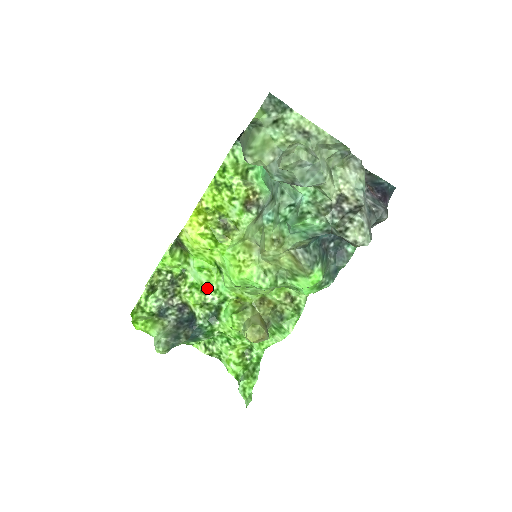
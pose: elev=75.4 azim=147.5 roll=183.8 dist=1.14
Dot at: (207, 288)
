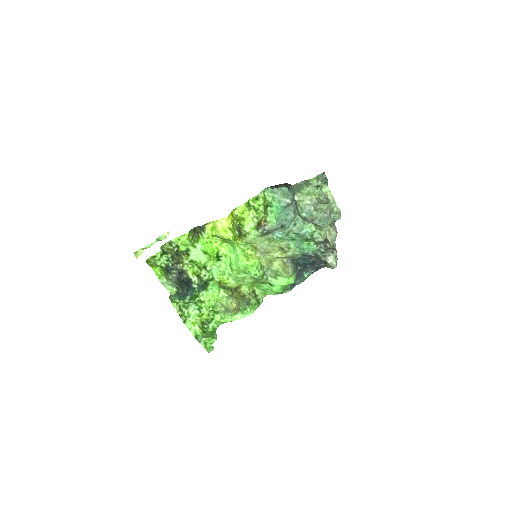
Dot at: (203, 267)
